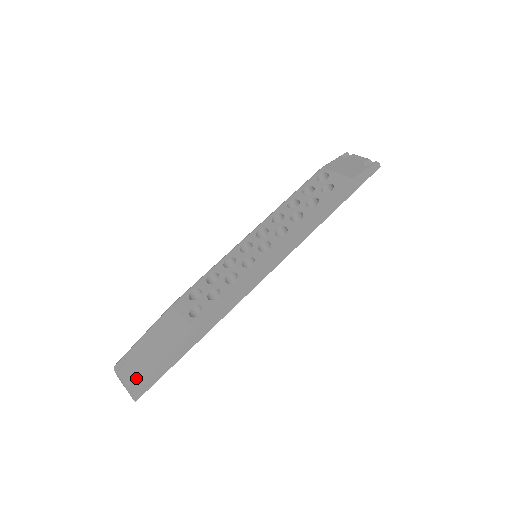
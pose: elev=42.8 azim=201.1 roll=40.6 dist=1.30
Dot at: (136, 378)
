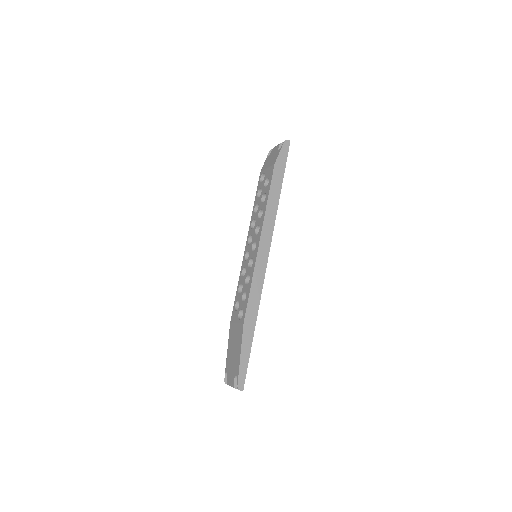
Dot at: (234, 377)
